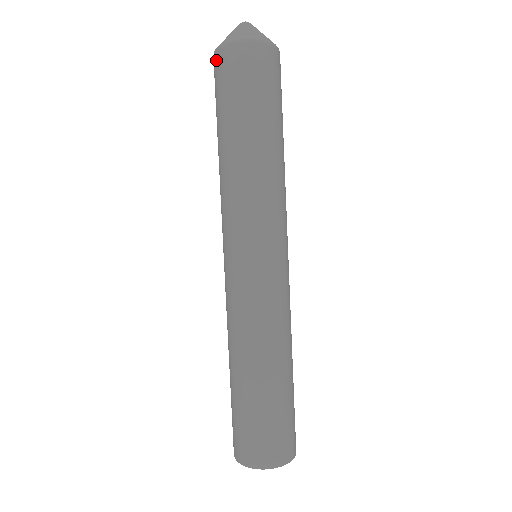
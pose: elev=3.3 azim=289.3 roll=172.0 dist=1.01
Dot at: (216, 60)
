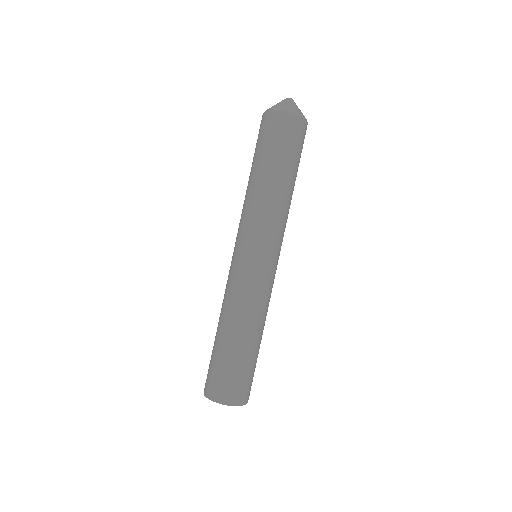
Dot at: occluded
